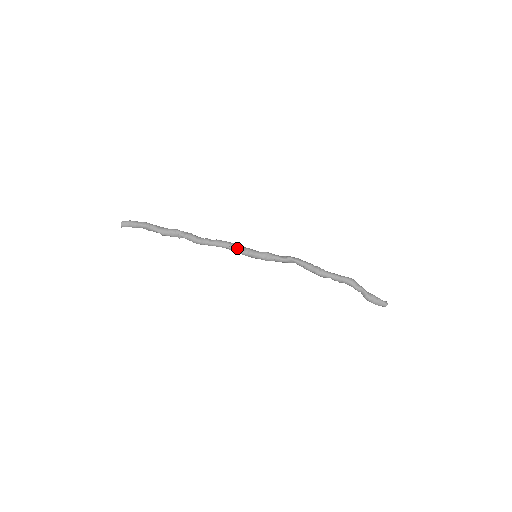
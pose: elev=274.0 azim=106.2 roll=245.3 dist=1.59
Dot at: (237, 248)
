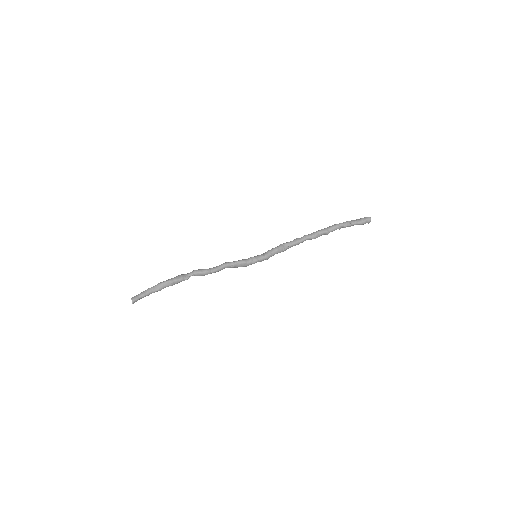
Dot at: (238, 261)
